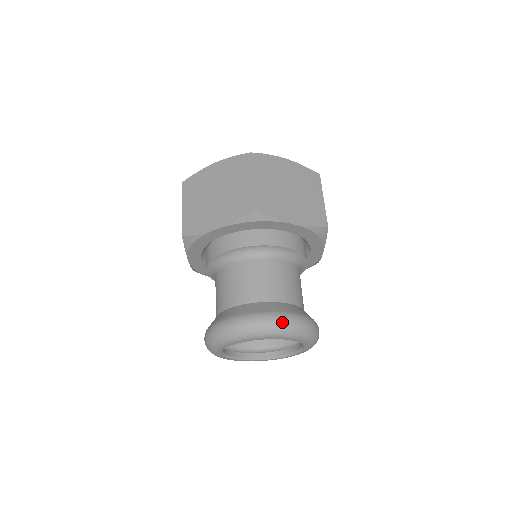
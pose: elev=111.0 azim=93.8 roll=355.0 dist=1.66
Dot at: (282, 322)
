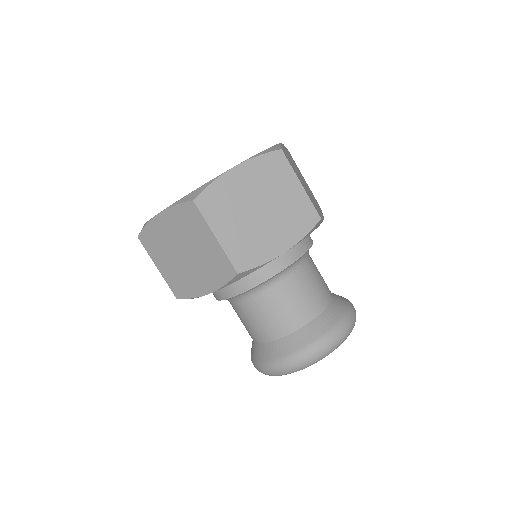
Dot at: (320, 352)
